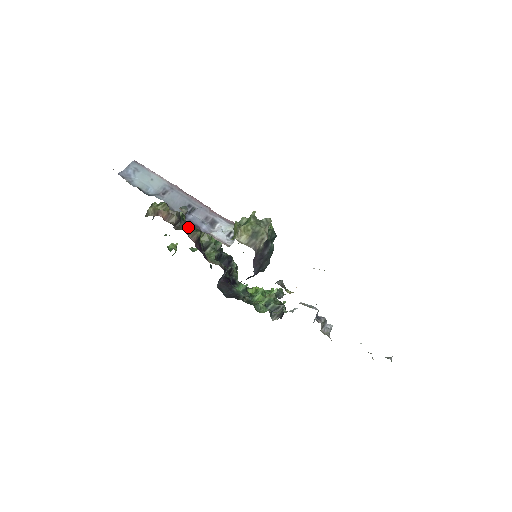
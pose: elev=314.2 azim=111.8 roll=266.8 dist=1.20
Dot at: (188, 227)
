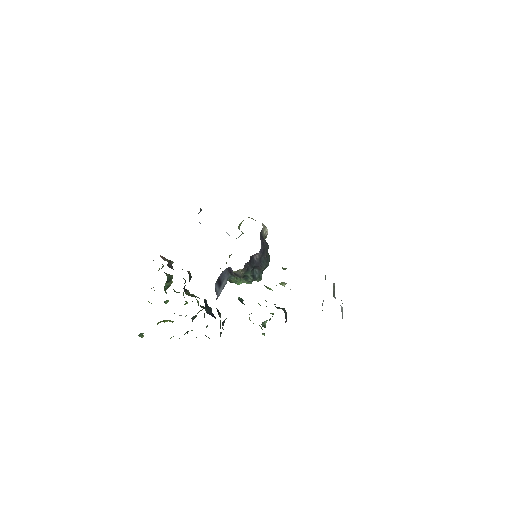
Dot at: occluded
